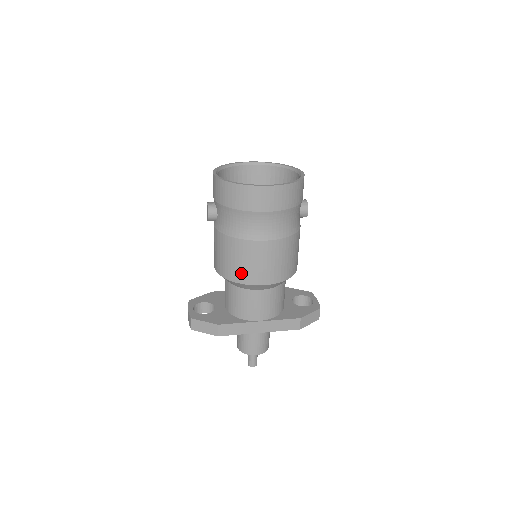
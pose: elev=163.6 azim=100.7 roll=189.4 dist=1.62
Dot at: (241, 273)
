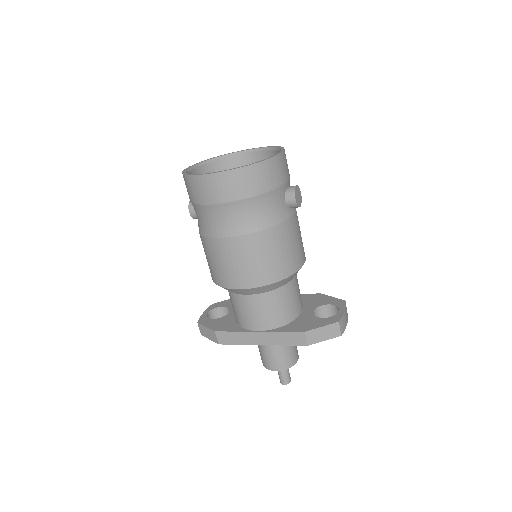
Dot at: (218, 275)
